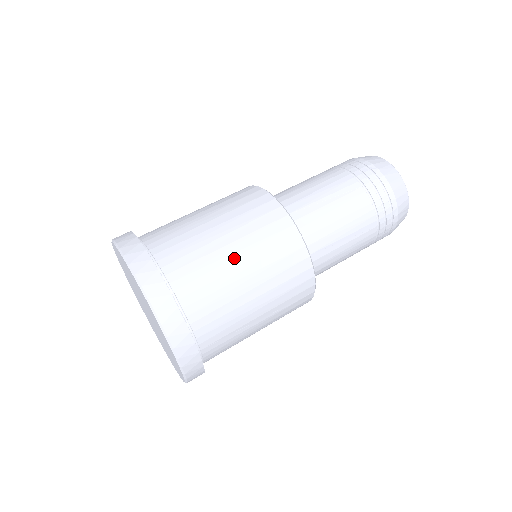
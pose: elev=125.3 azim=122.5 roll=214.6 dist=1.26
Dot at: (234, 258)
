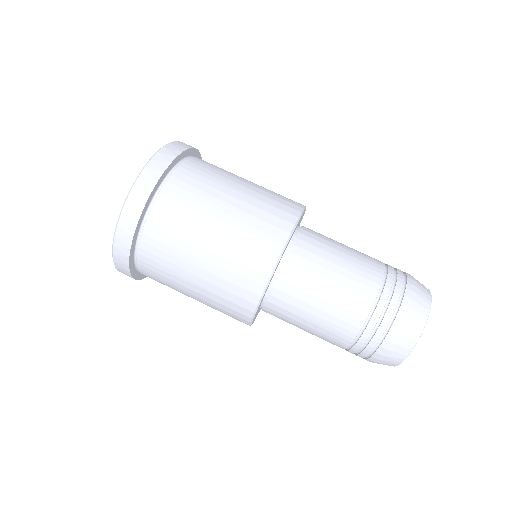
Dot at: (190, 295)
